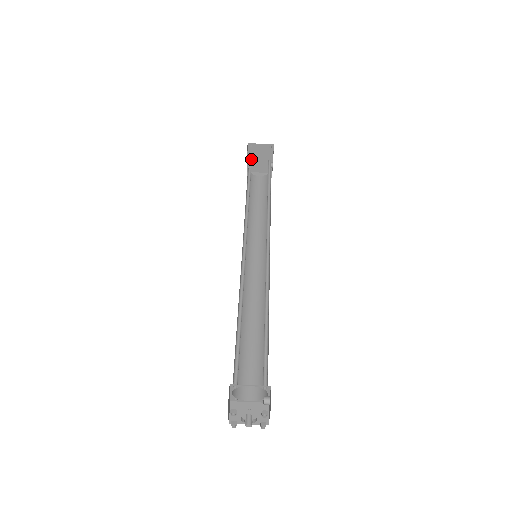
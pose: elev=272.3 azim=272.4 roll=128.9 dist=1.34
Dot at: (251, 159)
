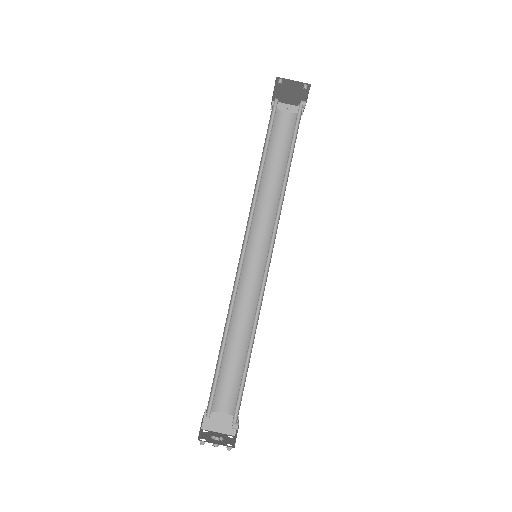
Dot at: (279, 89)
